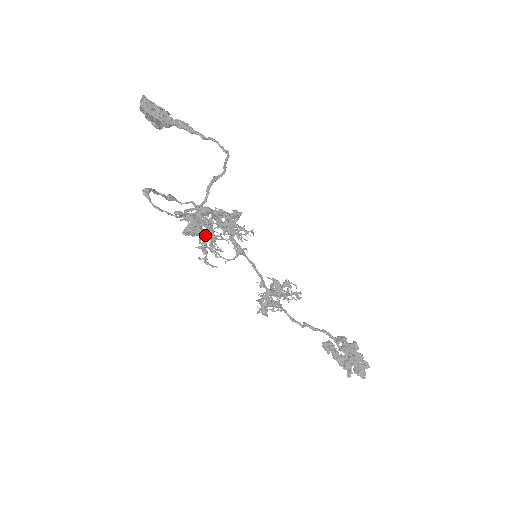
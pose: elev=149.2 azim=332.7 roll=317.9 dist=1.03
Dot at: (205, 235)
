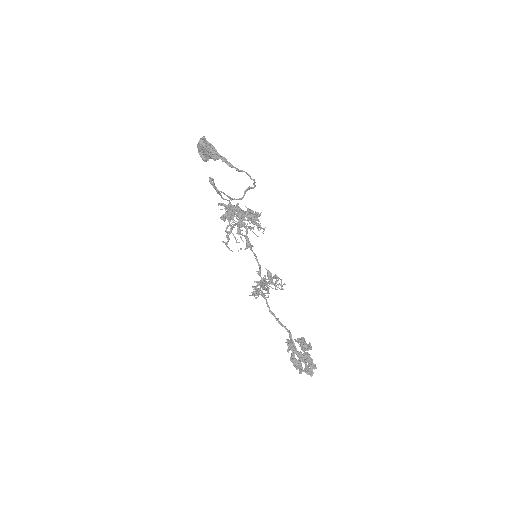
Dot at: (236, 221)
